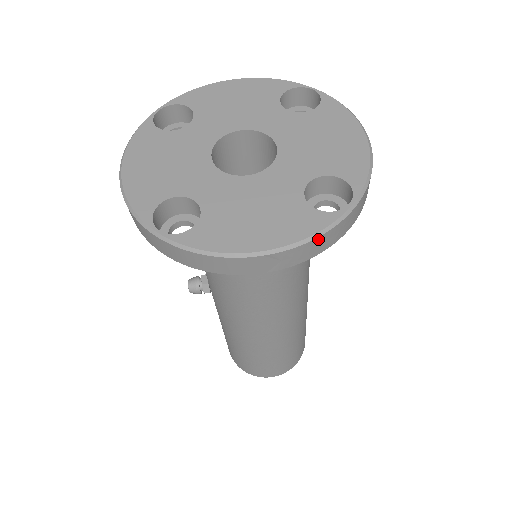
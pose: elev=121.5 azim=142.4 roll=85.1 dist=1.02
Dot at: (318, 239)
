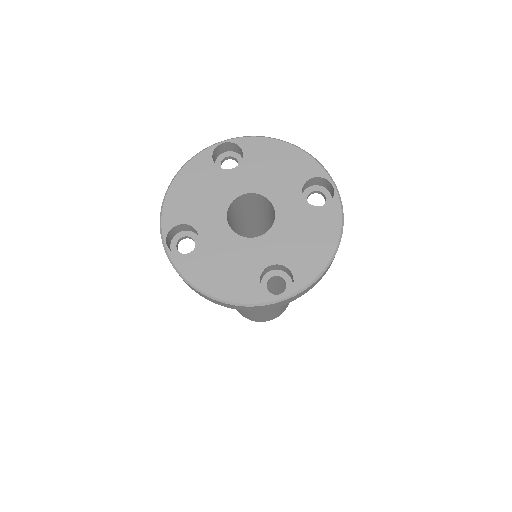
Dot at: (249, 307)
